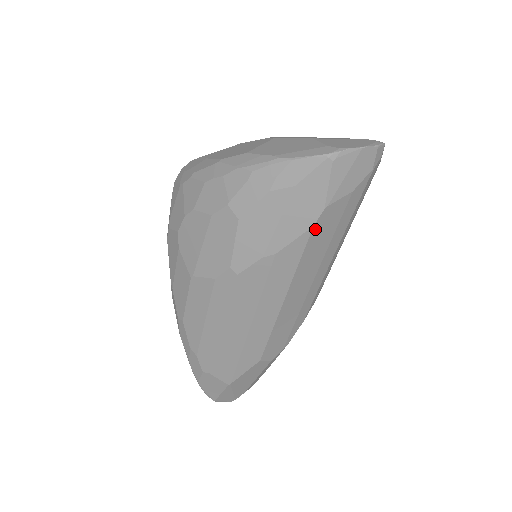
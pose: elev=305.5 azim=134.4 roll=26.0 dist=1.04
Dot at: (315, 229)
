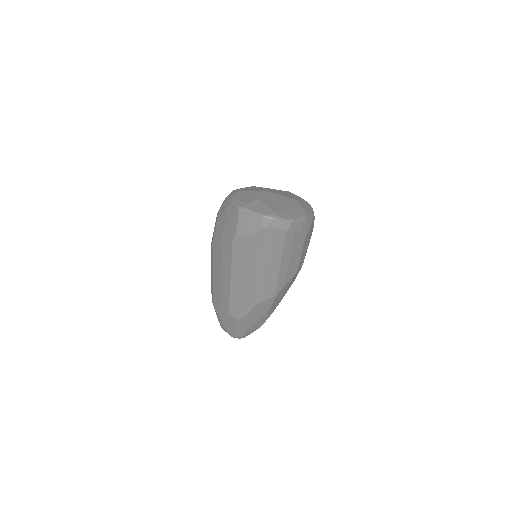
Dot at: (235, 245)
